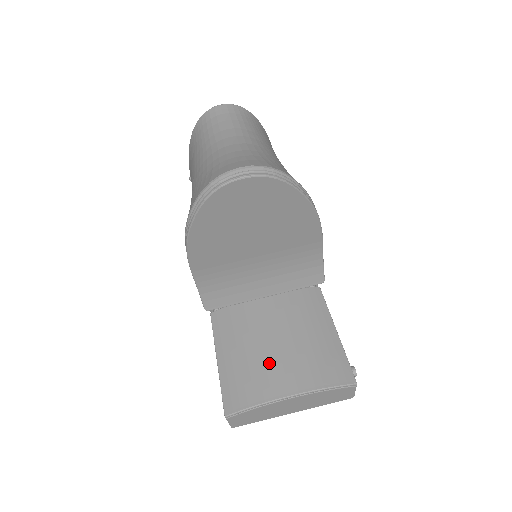
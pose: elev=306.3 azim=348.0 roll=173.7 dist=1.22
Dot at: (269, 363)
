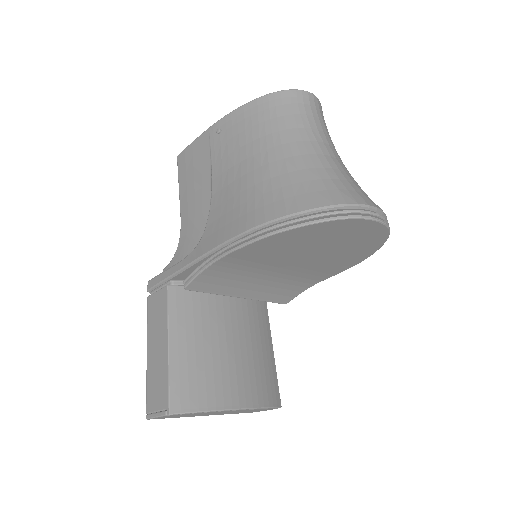
Dot at: (225, 368)
